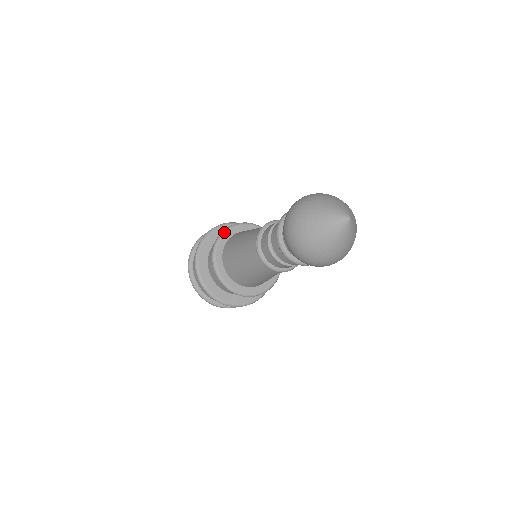
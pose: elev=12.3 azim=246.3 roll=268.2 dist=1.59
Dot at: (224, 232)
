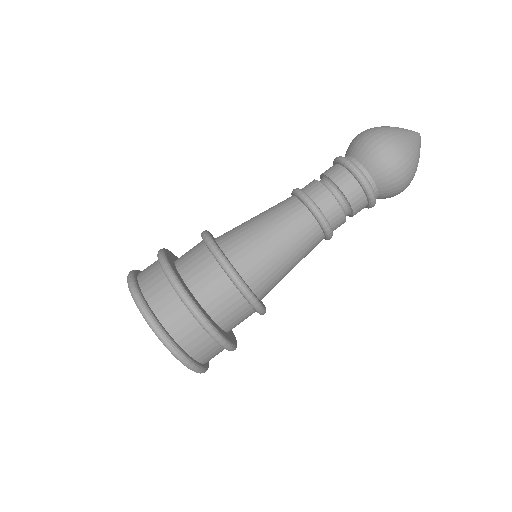
Dot at: occluded
